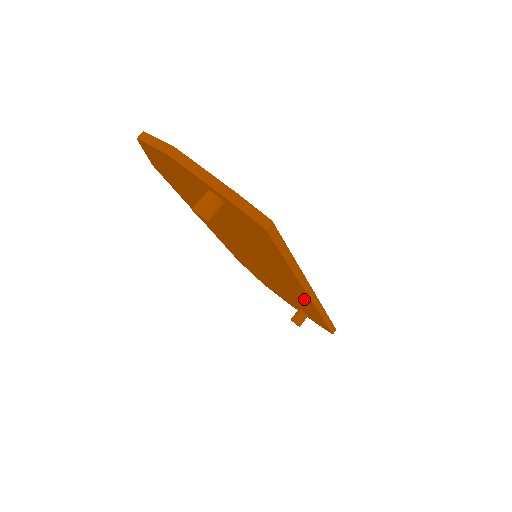
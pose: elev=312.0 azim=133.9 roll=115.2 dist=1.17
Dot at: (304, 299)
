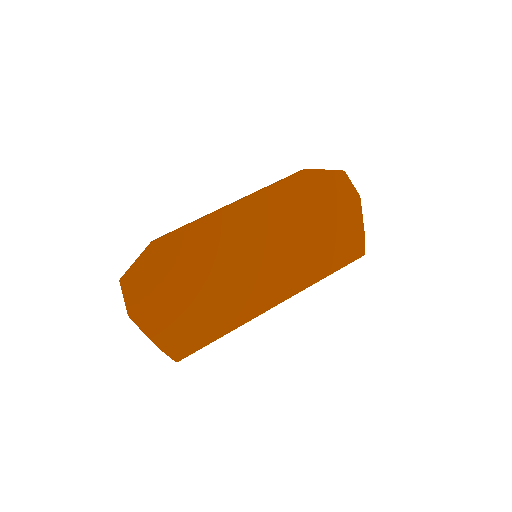
Dot at: (289, 285)
